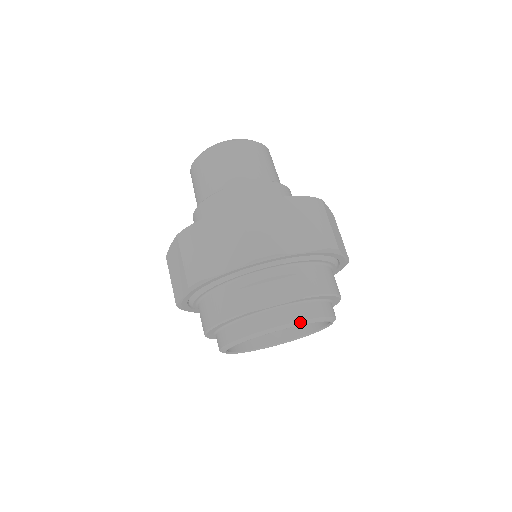
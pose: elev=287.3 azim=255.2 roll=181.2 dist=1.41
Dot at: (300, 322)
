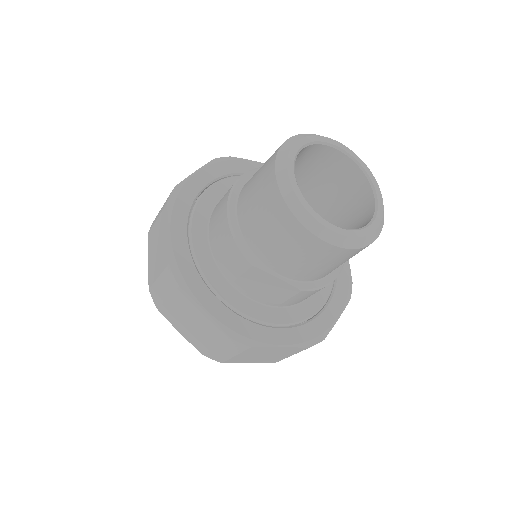
Dot at: occluded
